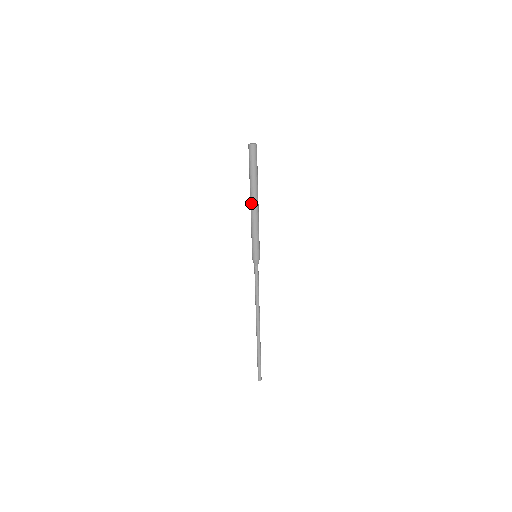
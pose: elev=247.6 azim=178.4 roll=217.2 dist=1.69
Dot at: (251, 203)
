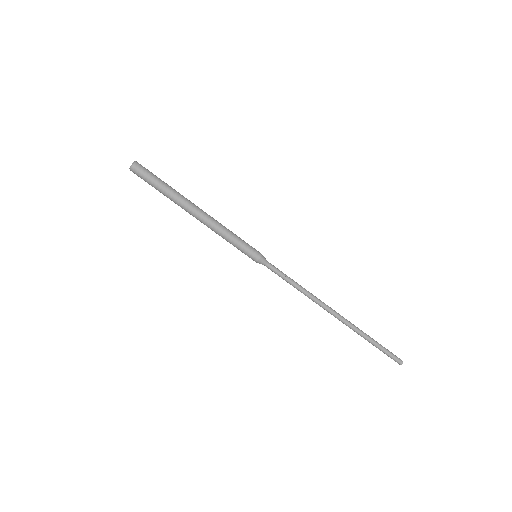
Dot at: (195, 213)
